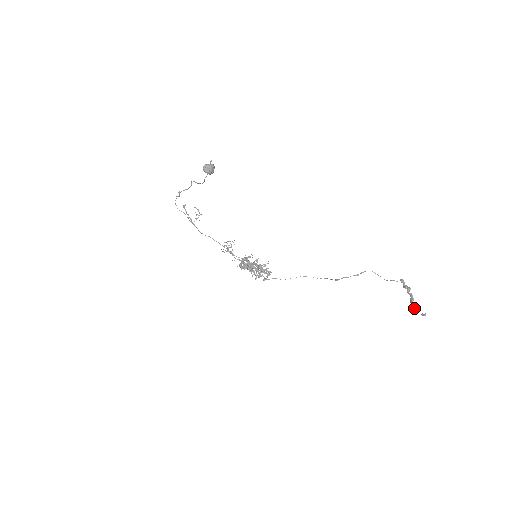
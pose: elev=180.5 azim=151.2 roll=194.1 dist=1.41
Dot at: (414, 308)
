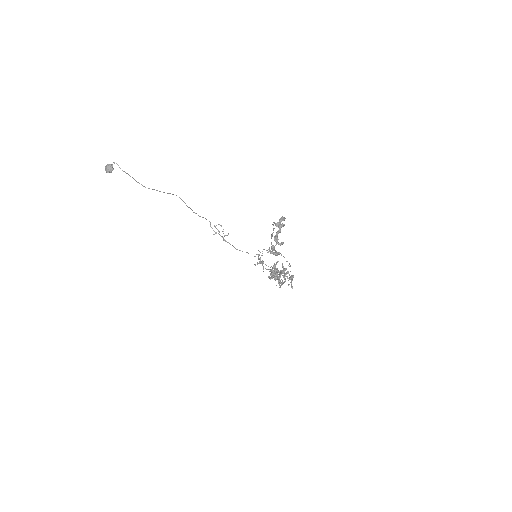
Dot at: (271, 248)
